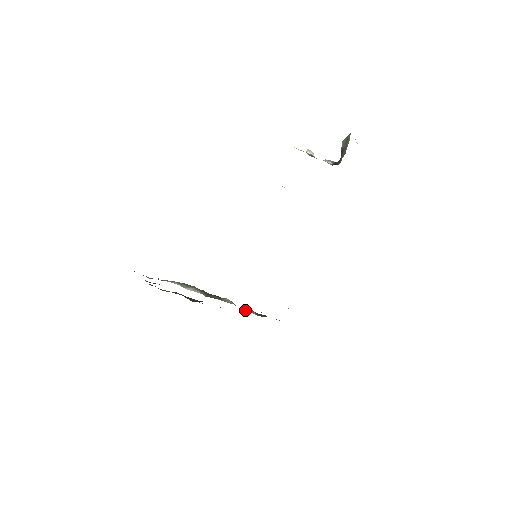
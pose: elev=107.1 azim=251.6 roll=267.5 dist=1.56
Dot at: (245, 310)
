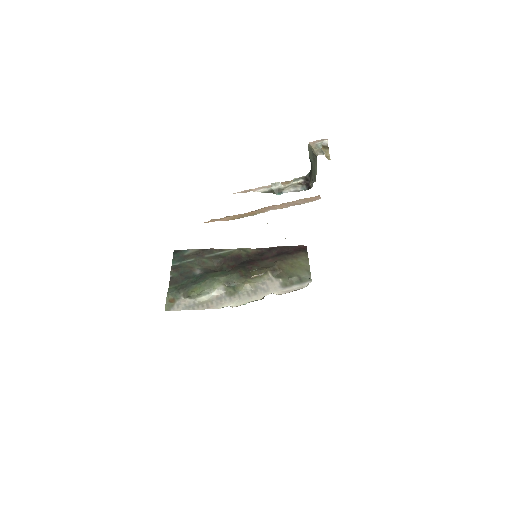
Dot at: (262, 279)
